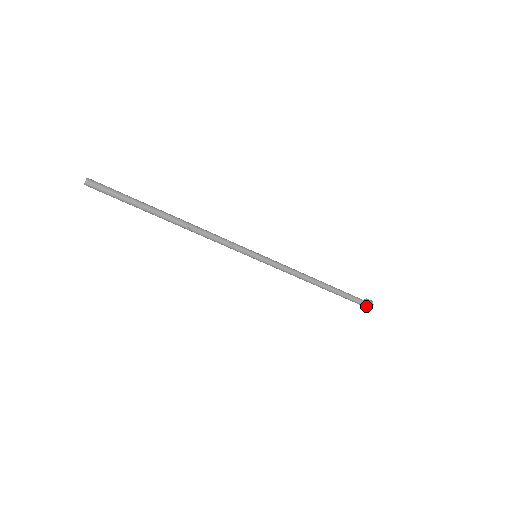
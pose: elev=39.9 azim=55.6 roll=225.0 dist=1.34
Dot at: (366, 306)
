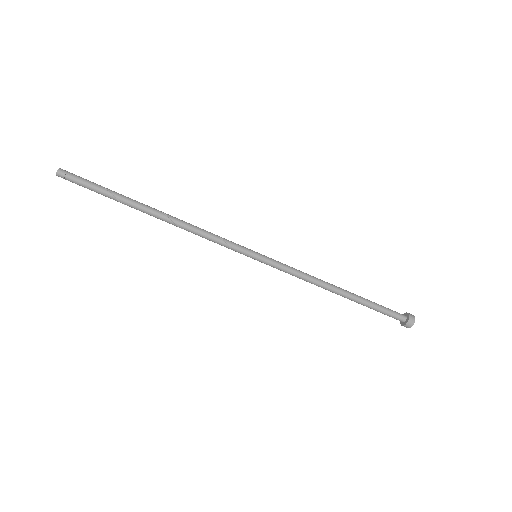
Dot at: (405, 321)
